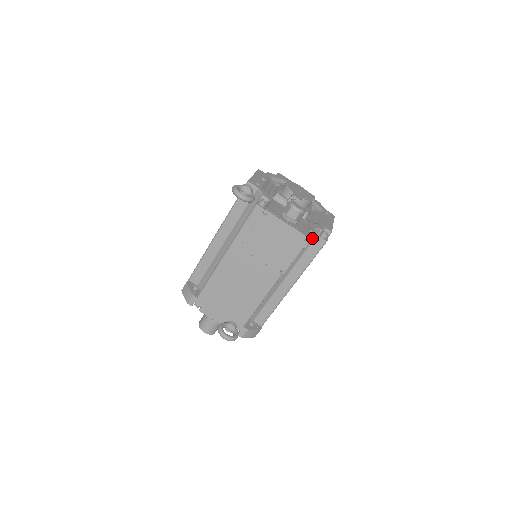
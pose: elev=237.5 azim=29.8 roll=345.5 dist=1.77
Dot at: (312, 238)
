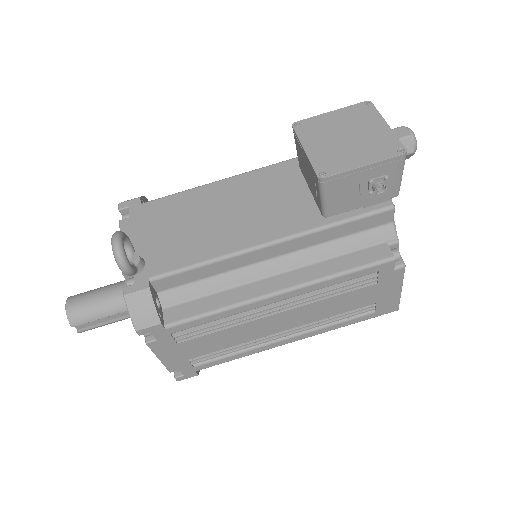
Dot at: (376, 238)
